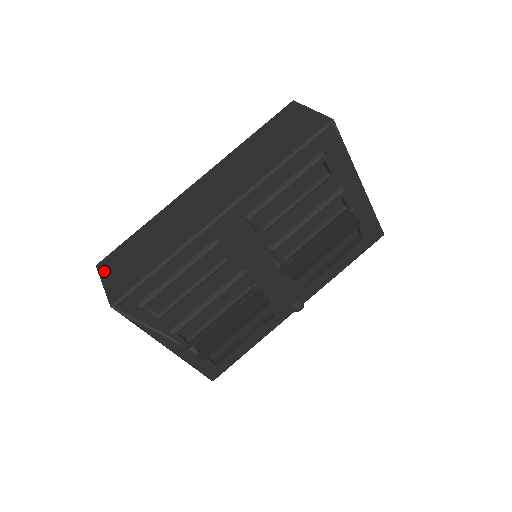
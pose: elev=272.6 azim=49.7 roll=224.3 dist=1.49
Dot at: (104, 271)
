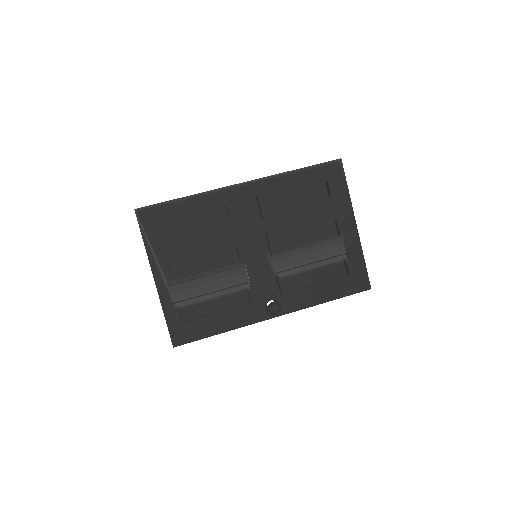
Dot at: occluded
